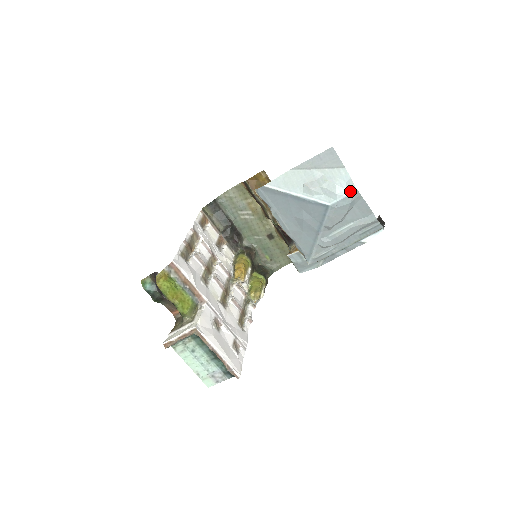
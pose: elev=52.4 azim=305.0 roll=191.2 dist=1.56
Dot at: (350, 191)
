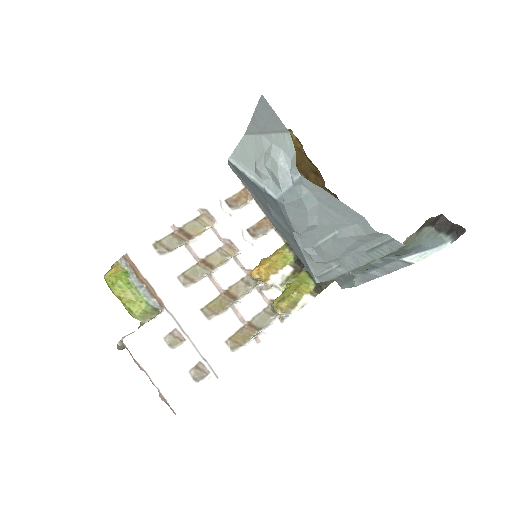
Dot at: (293, 177)
